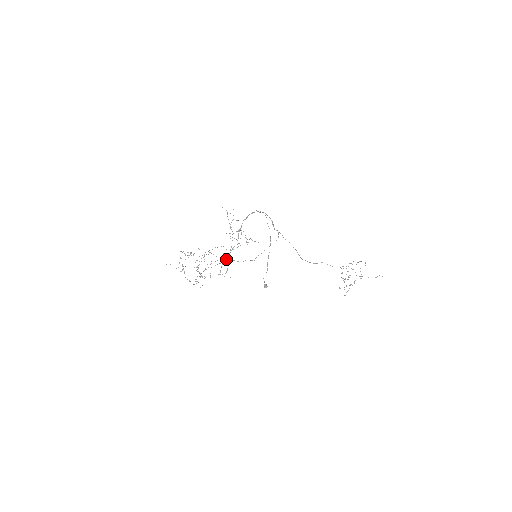
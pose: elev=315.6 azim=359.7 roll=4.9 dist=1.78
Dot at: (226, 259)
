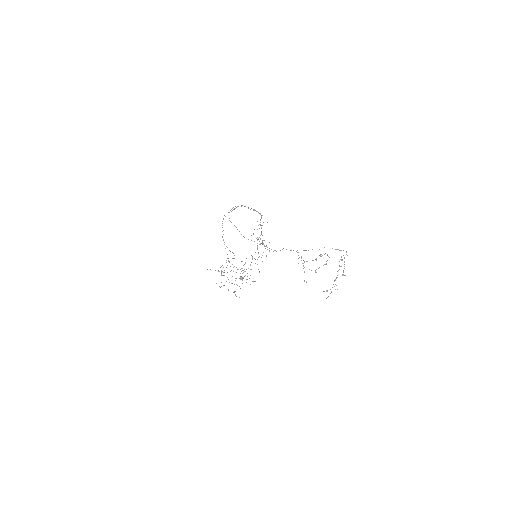
Dot at: occluded
